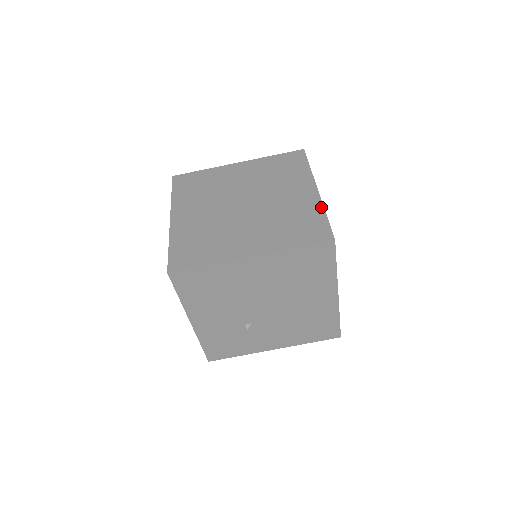
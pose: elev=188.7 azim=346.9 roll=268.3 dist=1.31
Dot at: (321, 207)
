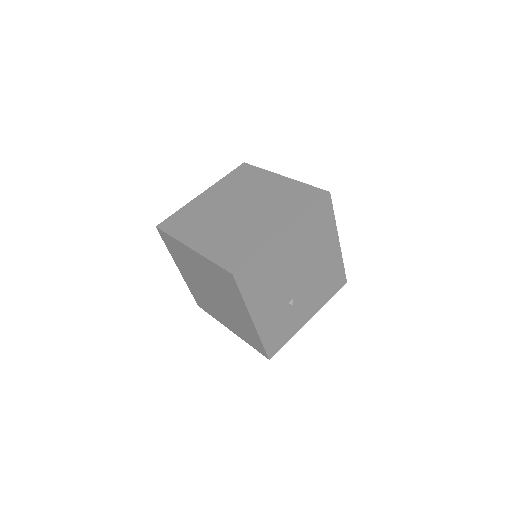
Dot at: (298, 182)
